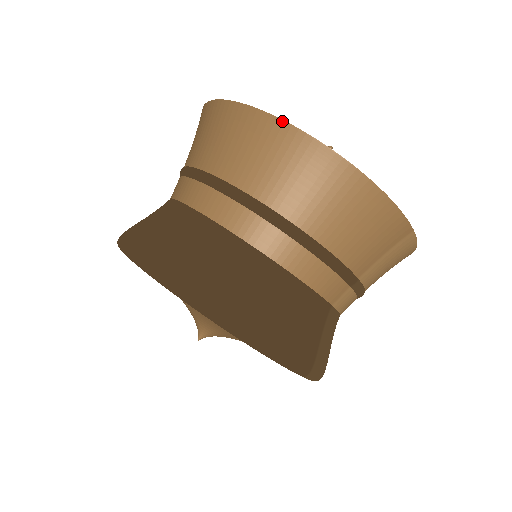
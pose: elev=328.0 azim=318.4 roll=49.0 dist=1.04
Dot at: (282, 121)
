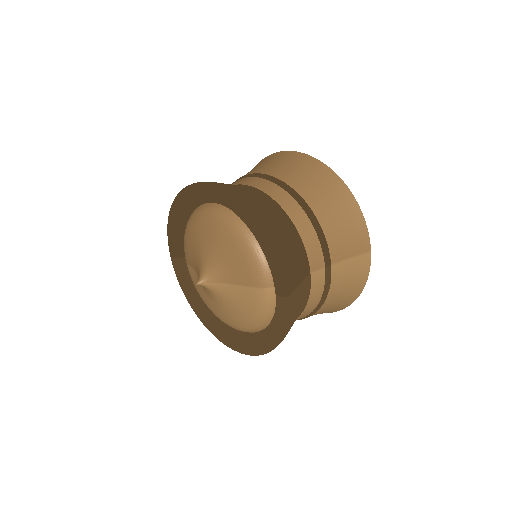
Dot at: (314, 158)
